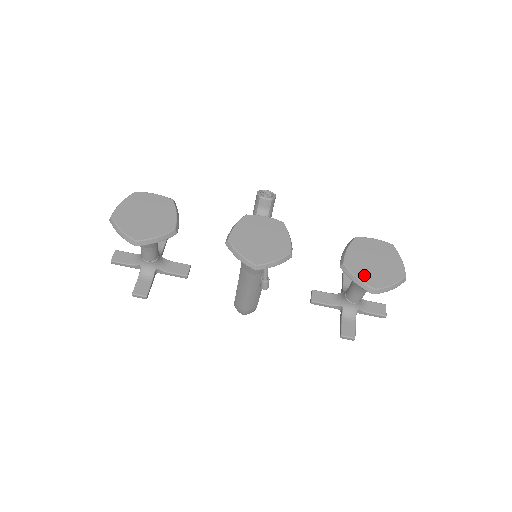
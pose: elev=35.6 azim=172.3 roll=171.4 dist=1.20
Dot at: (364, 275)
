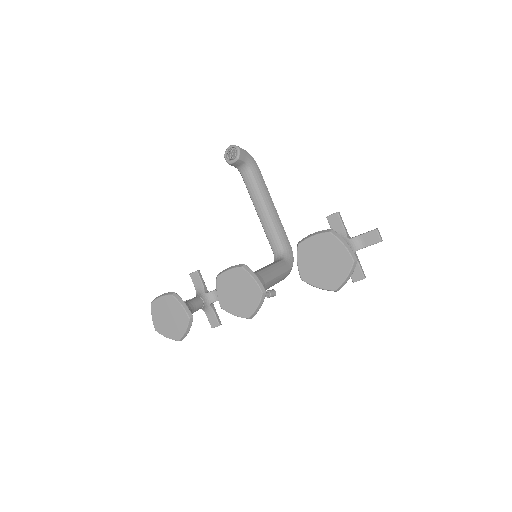
Dot at: (321, 282)
